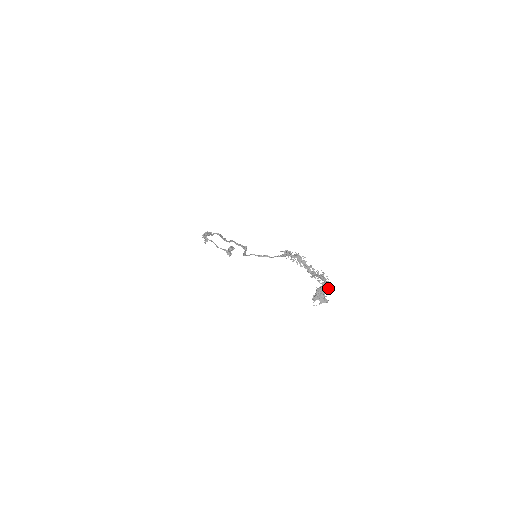
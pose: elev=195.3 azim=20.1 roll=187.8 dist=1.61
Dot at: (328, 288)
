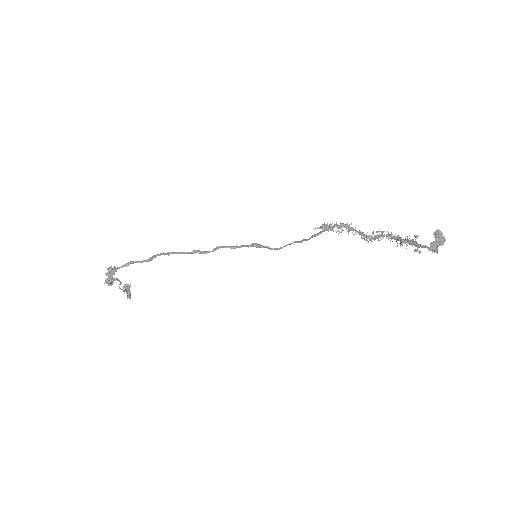
Dot at: (412, 239)
